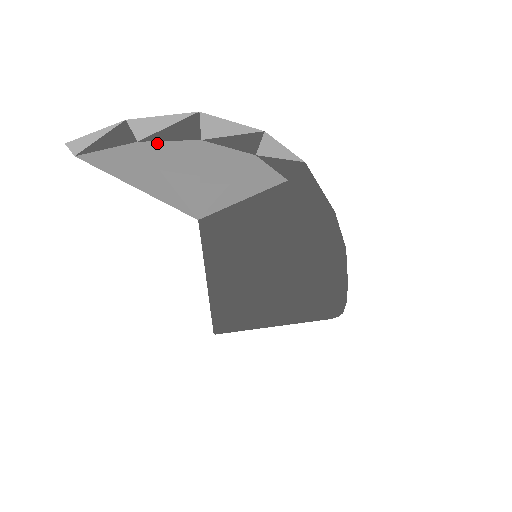
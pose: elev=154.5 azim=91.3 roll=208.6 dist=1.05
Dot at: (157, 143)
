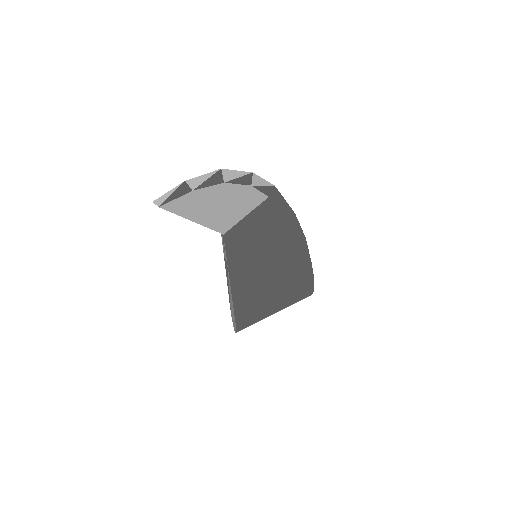
Dot at: (202, 189)
